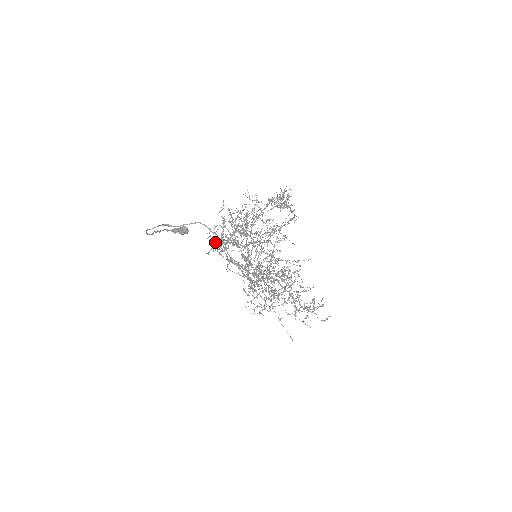
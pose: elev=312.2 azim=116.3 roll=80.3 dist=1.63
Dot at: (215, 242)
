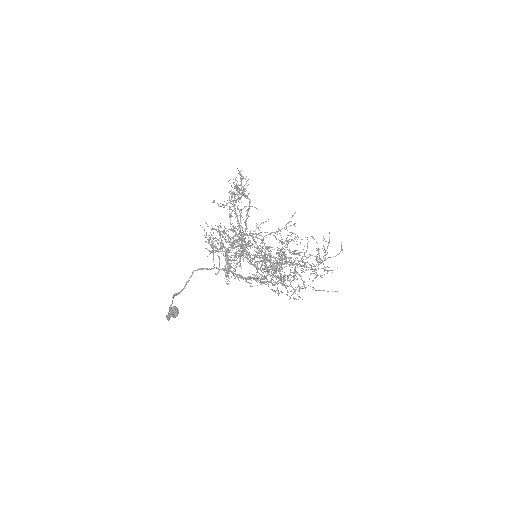
Dot at: (223, 270)
